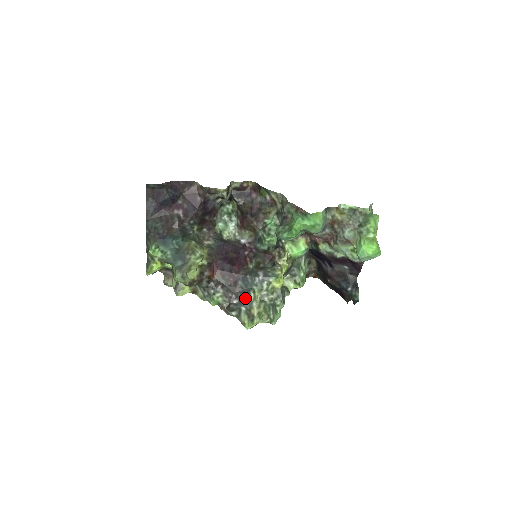
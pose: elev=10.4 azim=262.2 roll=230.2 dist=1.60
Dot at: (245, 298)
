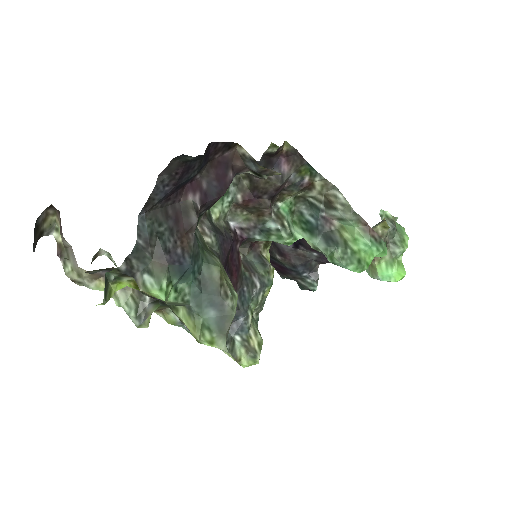
Dot at: (241, 323)
